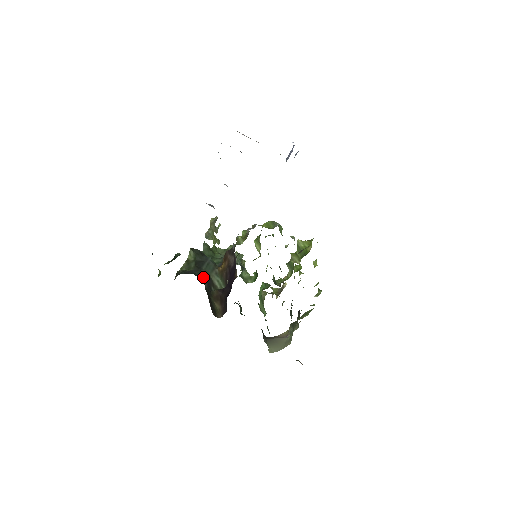
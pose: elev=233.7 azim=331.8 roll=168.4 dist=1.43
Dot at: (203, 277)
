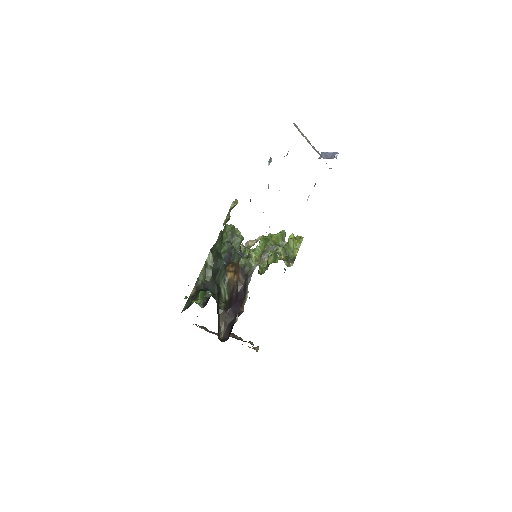
Dot at: (217, 294)
